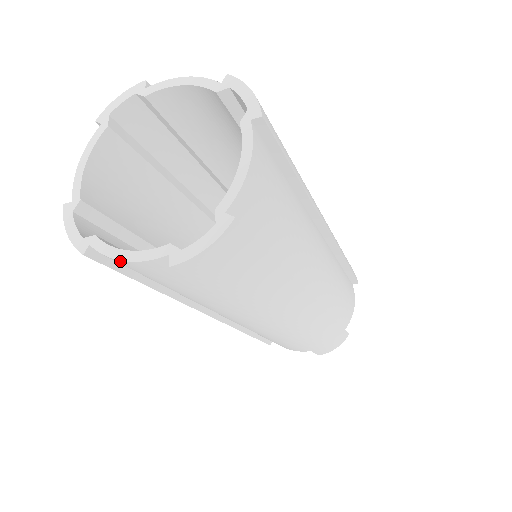
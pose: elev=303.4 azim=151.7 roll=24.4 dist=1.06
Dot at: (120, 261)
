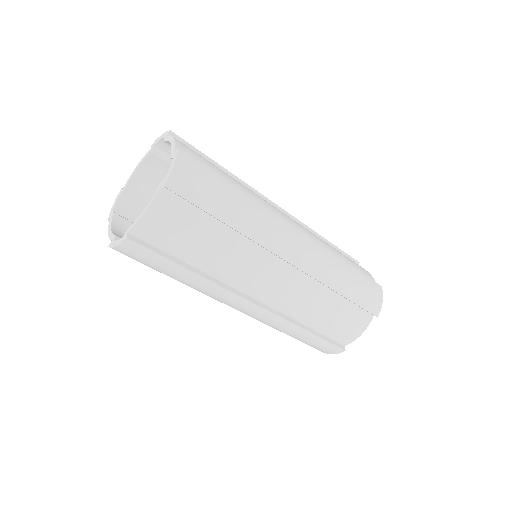
Dot at: occluded
